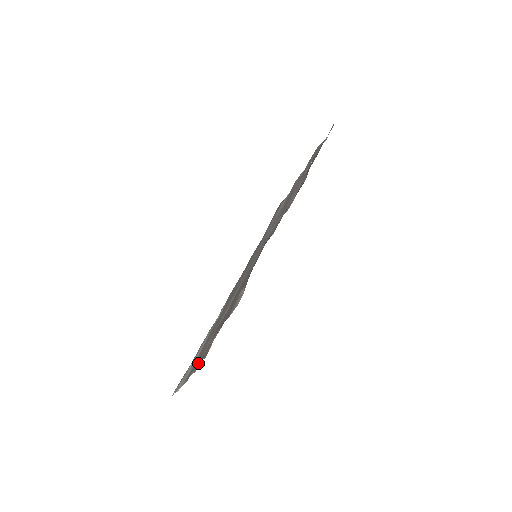
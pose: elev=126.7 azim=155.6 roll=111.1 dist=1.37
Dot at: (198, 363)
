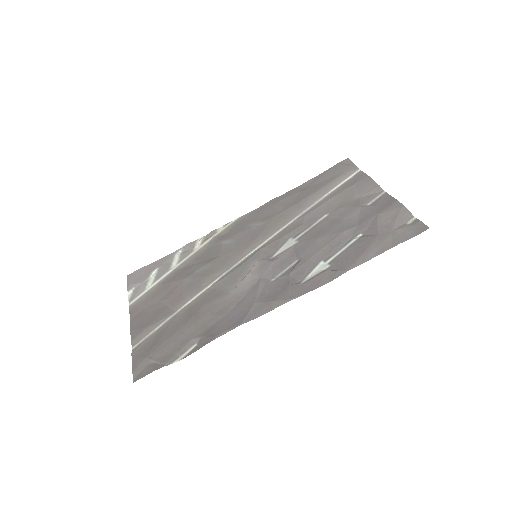
Dot at: (140, 336)
